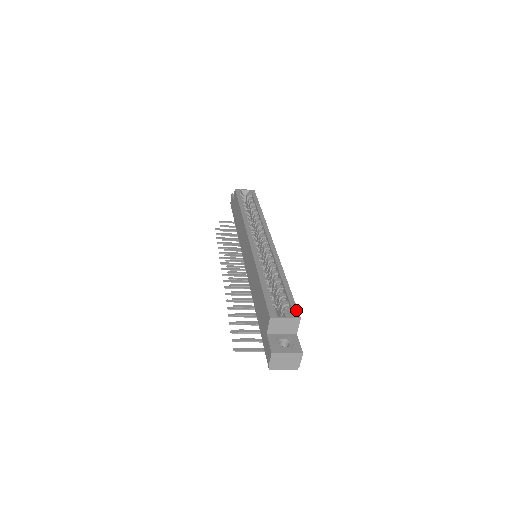
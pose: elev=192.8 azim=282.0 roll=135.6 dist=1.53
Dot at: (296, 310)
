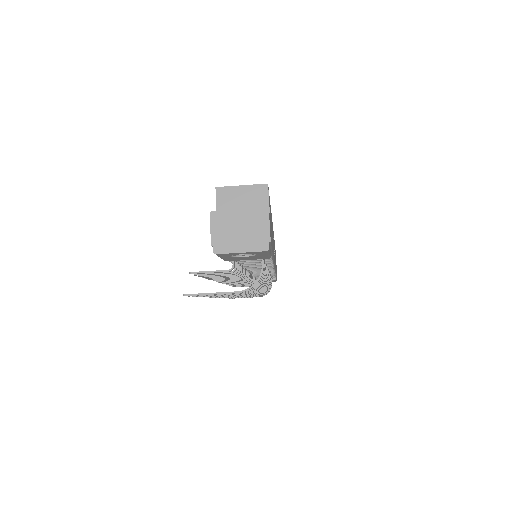
Dot at: occluded
